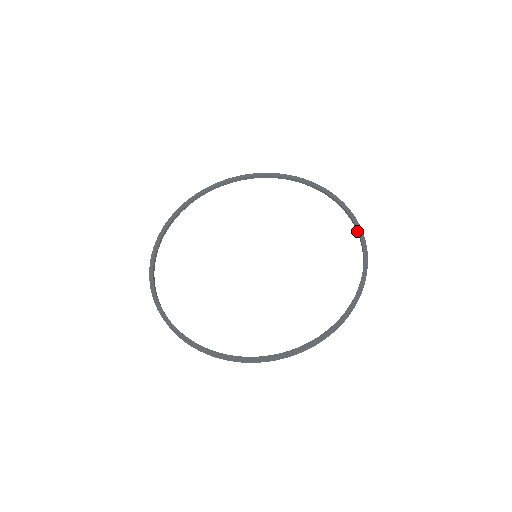
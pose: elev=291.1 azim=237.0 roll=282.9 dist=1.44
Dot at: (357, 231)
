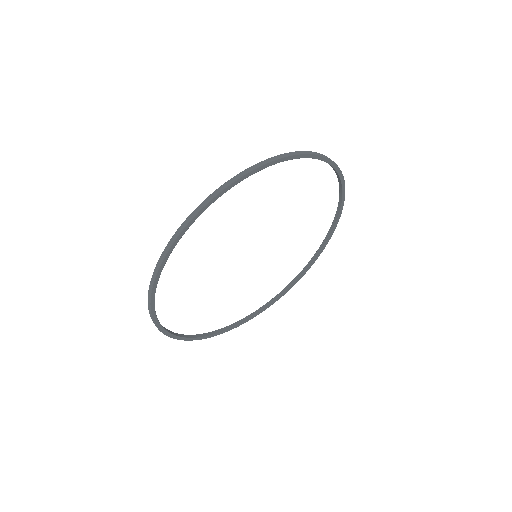
Dot at: (339, 179)
